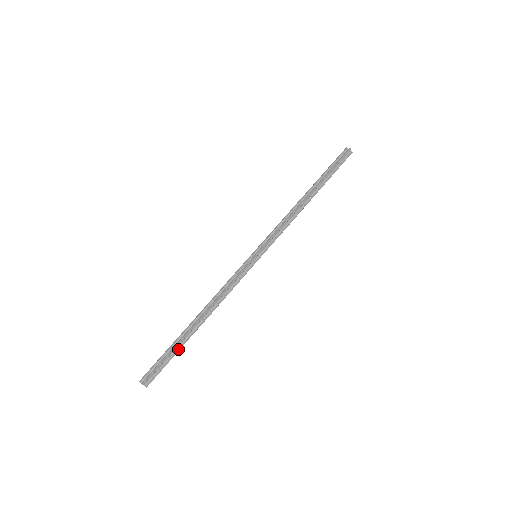
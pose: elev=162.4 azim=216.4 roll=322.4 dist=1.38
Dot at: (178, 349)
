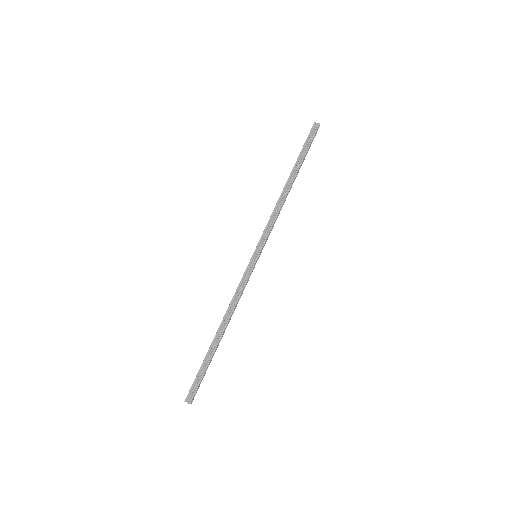
Dot at: (210, 362)
